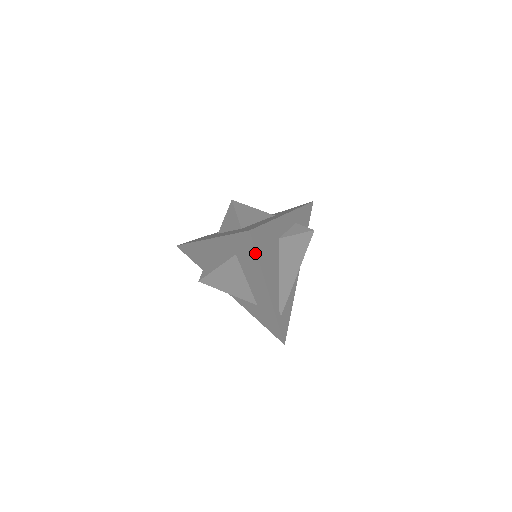
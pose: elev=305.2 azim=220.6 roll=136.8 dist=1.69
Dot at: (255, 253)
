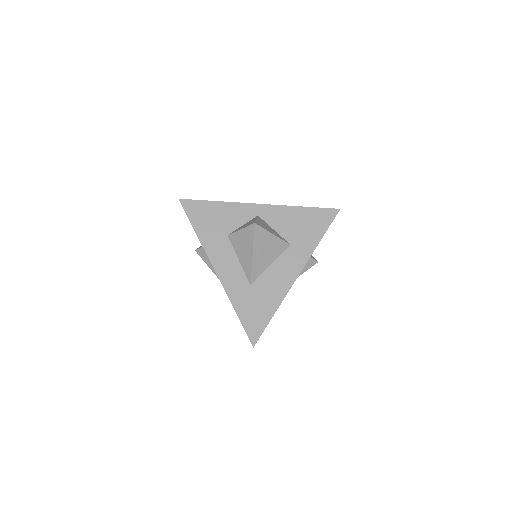
Dot at: occluded
